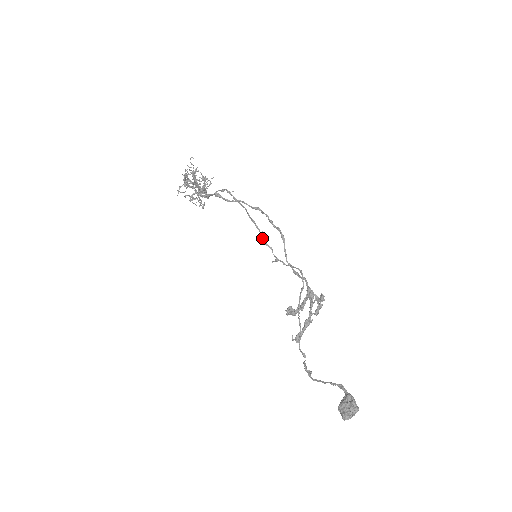
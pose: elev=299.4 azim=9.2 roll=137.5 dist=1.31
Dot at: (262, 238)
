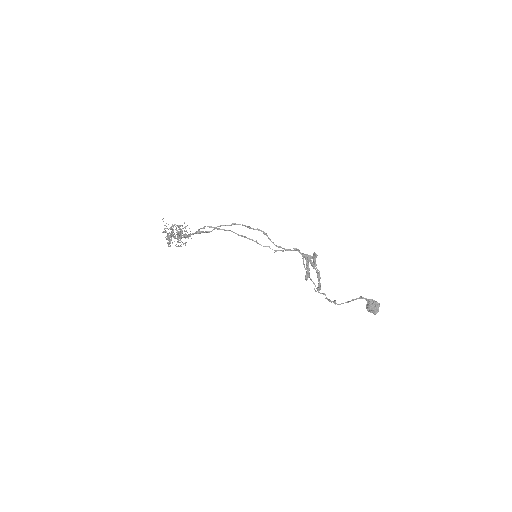
Dot at: occluded
